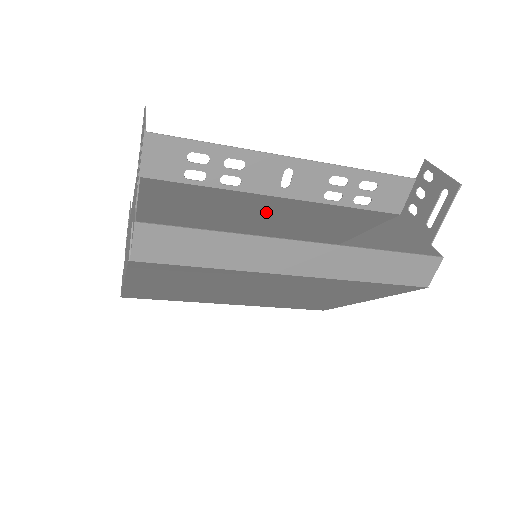
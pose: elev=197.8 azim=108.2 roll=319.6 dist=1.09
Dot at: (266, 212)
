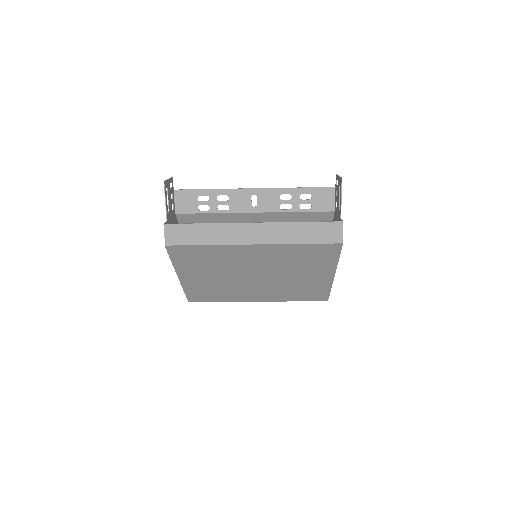
Dot at: occluded
